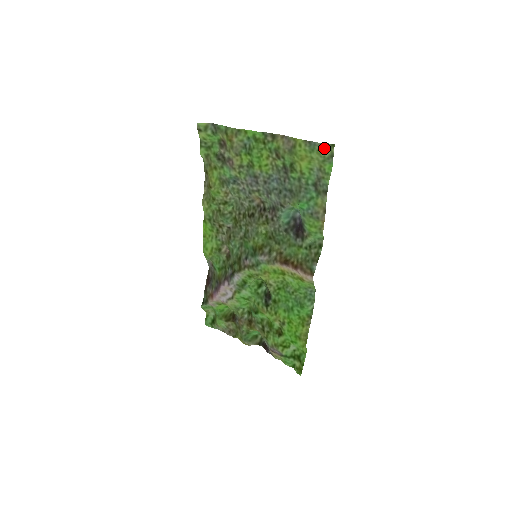
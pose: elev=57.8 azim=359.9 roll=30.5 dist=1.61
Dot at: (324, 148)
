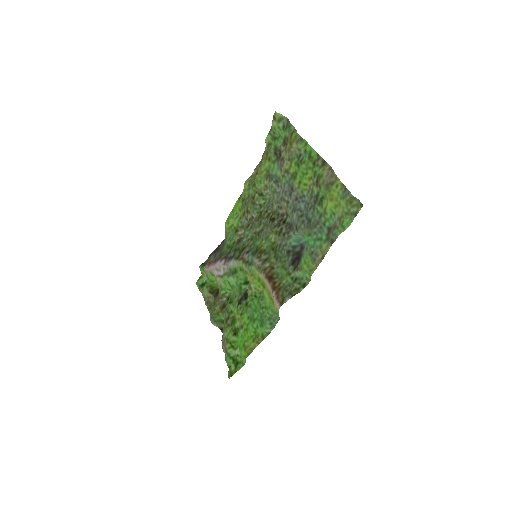
Dot at: (354, 202)
